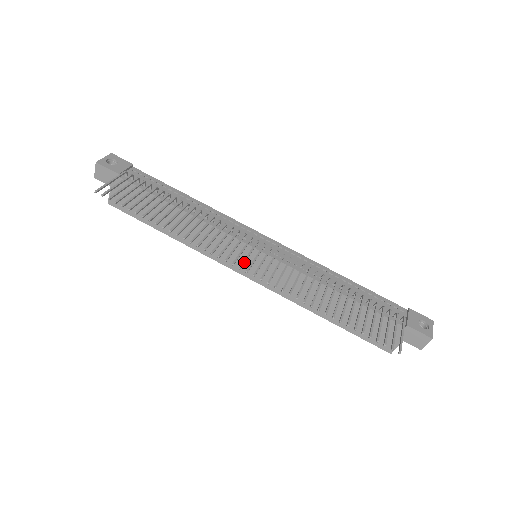
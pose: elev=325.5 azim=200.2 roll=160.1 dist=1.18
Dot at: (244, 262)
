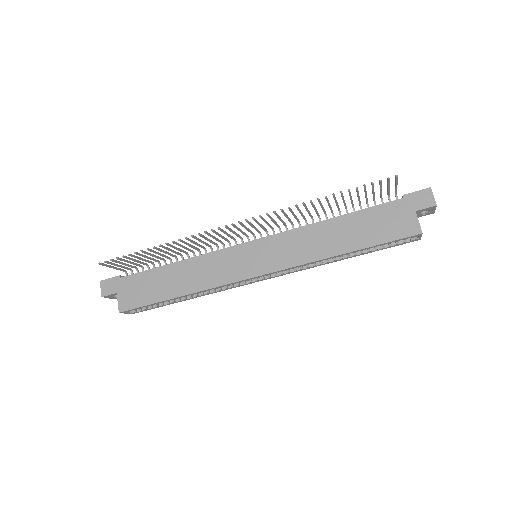
Dot at: (235, 226)
